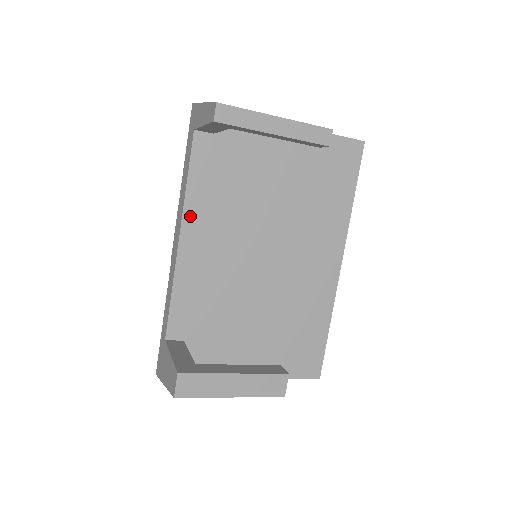
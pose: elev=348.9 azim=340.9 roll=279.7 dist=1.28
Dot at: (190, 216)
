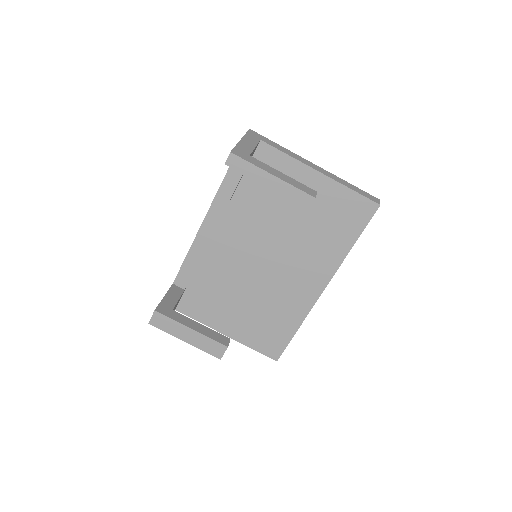
Dot at: (215, 211)
